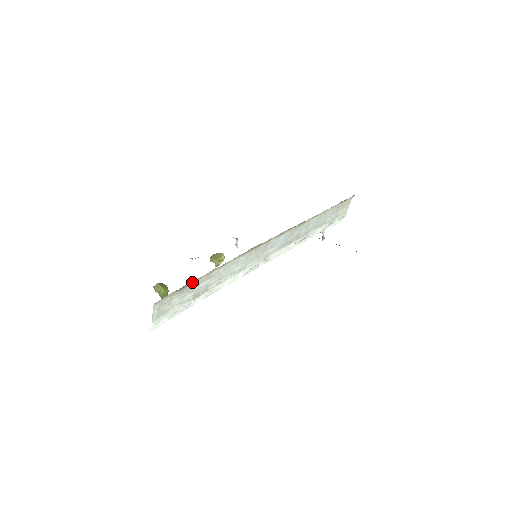
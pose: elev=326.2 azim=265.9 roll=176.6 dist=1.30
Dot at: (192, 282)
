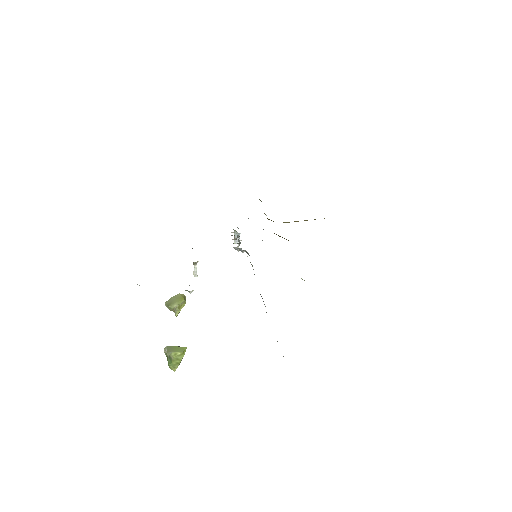
Dot at: occluded
